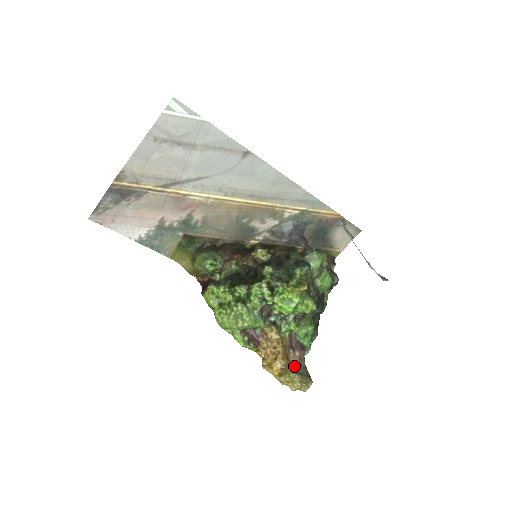
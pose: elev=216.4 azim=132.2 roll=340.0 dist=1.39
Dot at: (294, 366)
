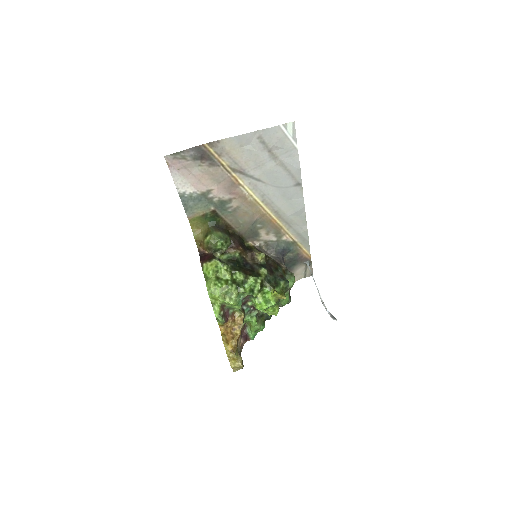
Dot at: (238, 349)
